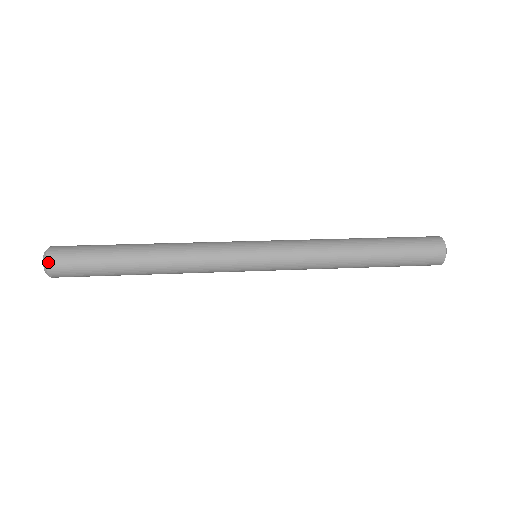
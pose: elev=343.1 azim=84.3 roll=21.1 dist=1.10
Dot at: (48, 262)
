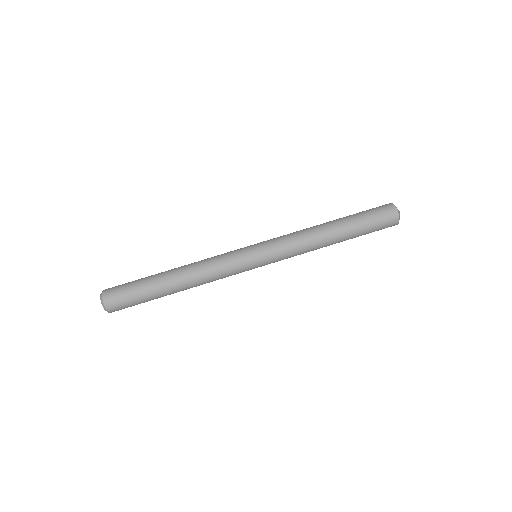
Dot at: (107, 307)
